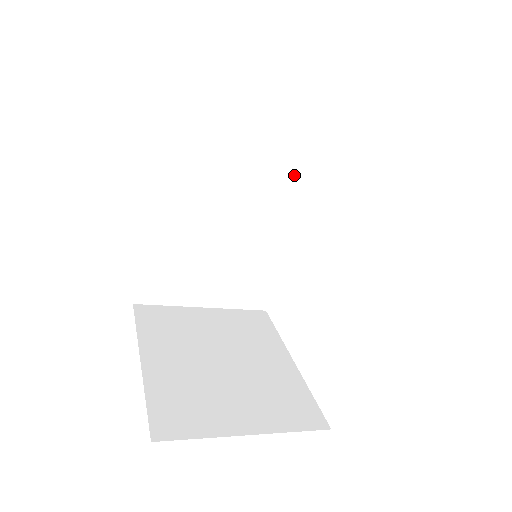
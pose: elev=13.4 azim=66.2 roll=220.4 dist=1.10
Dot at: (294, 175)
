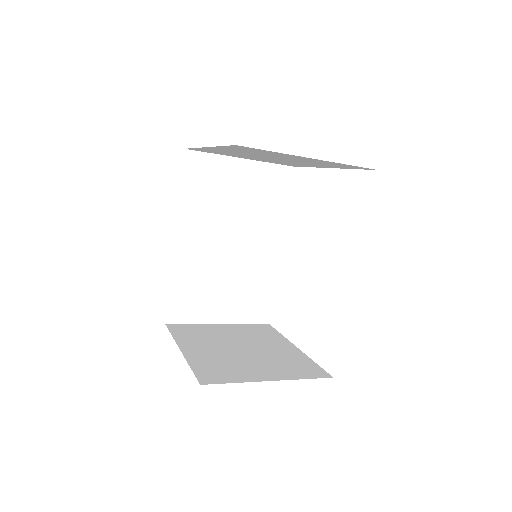
Dot at: (274, 210)
